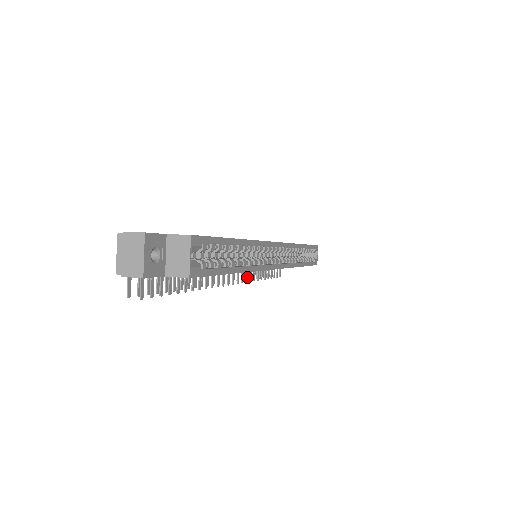
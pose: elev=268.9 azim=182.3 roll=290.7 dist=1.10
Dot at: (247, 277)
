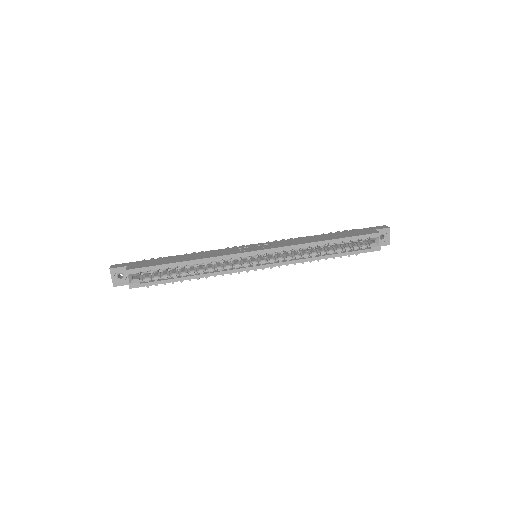
Dot at: occluded
